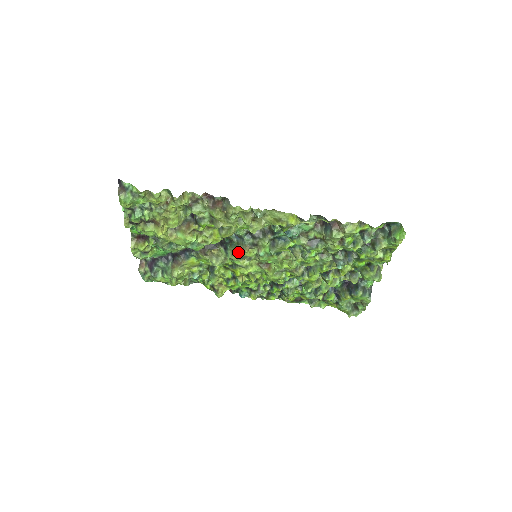
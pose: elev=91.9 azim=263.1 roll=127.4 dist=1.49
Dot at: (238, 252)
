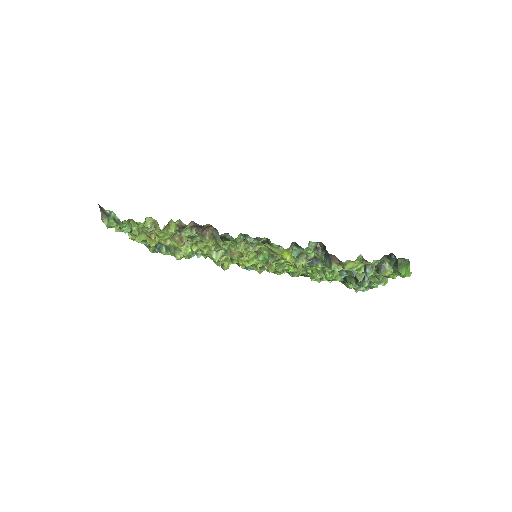
Dot at: (237, 253)
